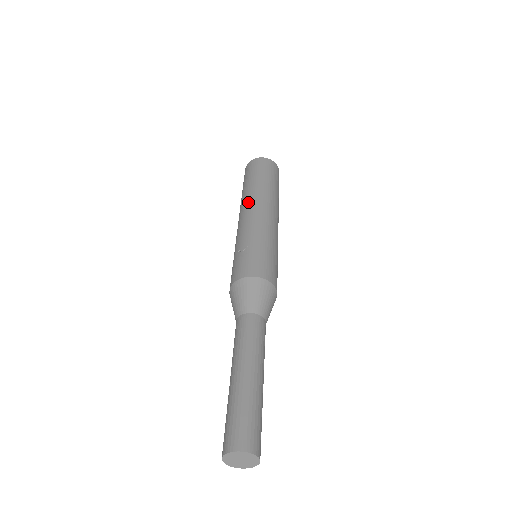
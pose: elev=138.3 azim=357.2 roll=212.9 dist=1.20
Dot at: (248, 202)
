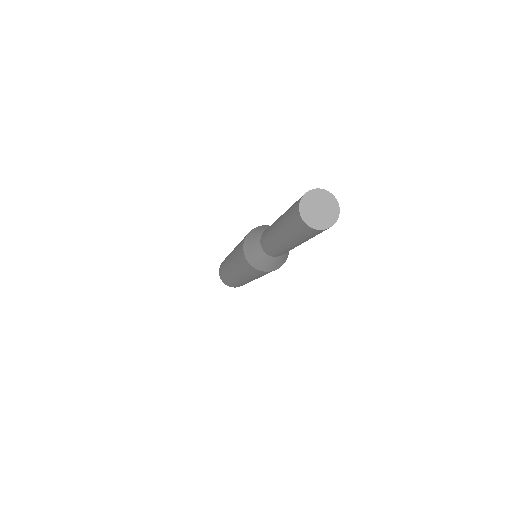
Dot at: occluded
